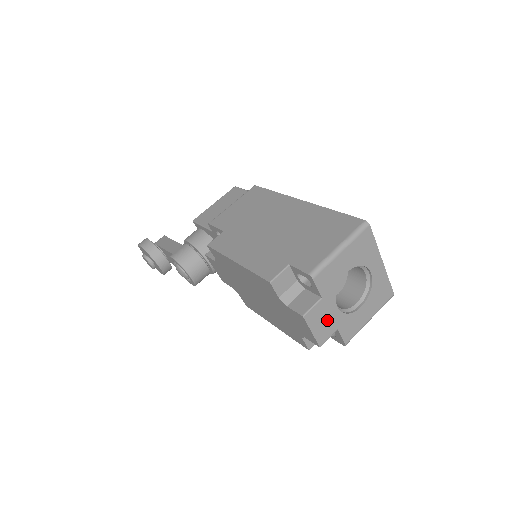
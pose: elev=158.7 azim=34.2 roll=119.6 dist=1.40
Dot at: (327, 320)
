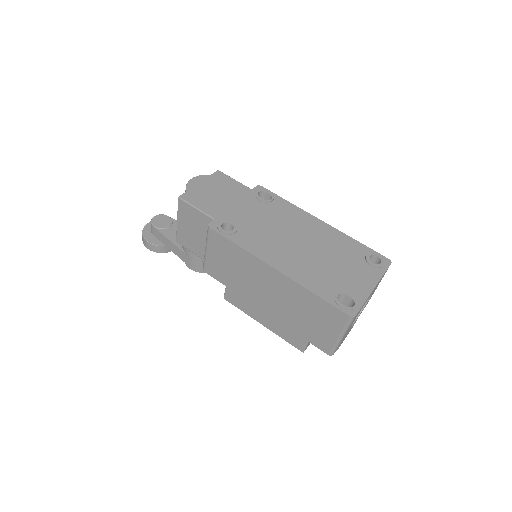
Dot at: occluded
